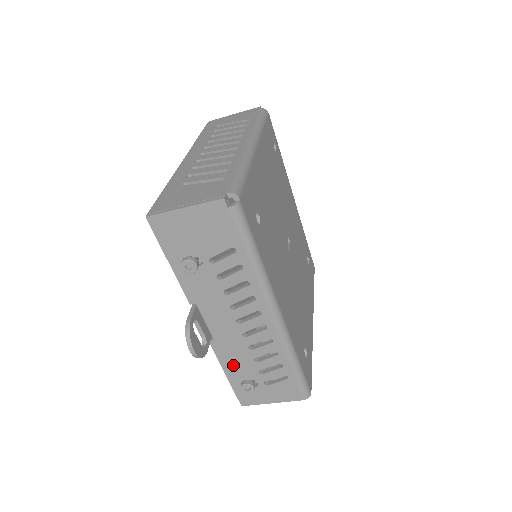
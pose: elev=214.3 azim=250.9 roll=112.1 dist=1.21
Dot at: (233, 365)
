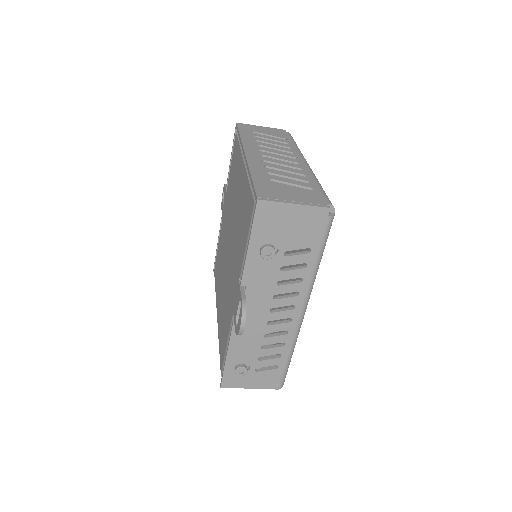
Dot at: (240, 348)
